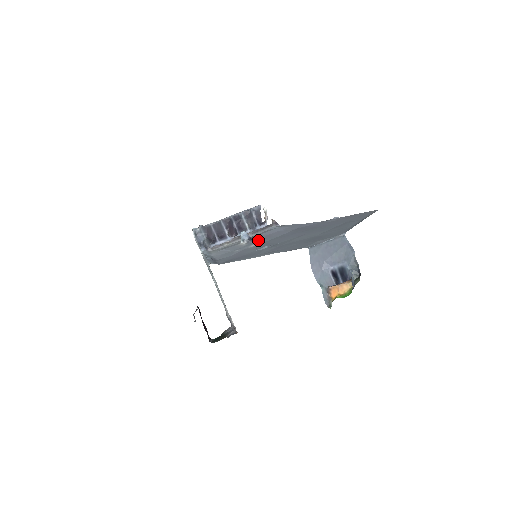
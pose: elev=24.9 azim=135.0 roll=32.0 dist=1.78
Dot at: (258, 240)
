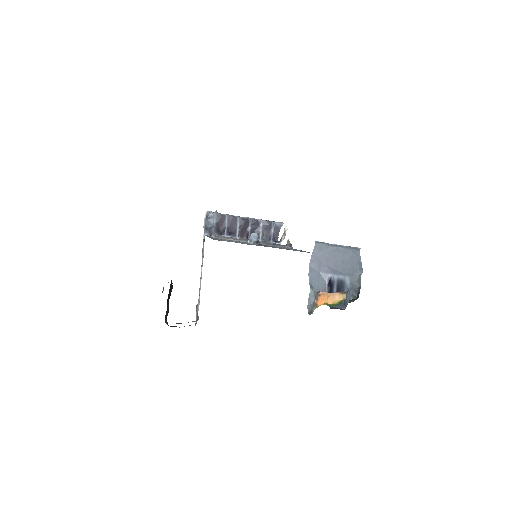
Dot at: occluded
